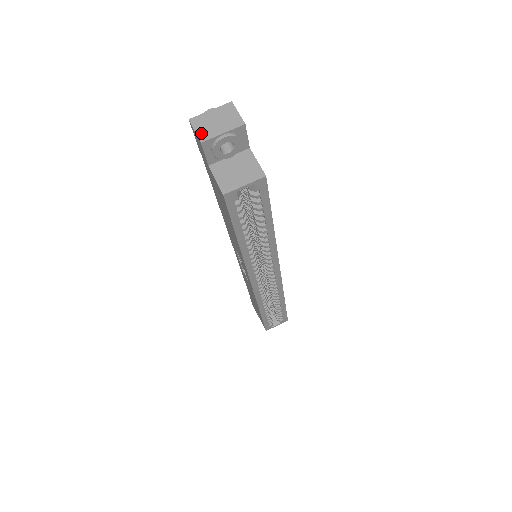
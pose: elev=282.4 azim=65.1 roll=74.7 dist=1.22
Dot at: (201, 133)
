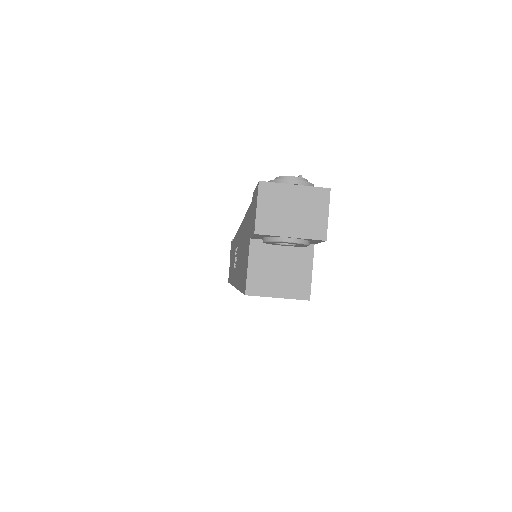
Dot at: (263, 217)
